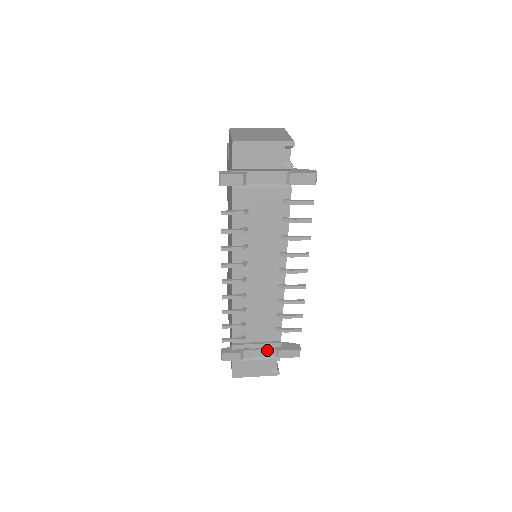
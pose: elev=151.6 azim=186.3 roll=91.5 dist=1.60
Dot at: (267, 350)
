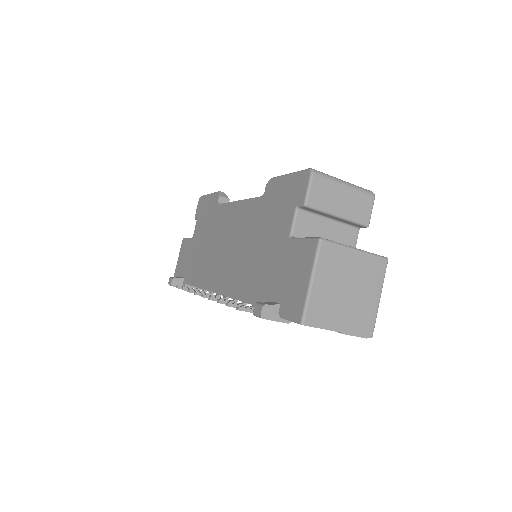
Dot at: occluded
